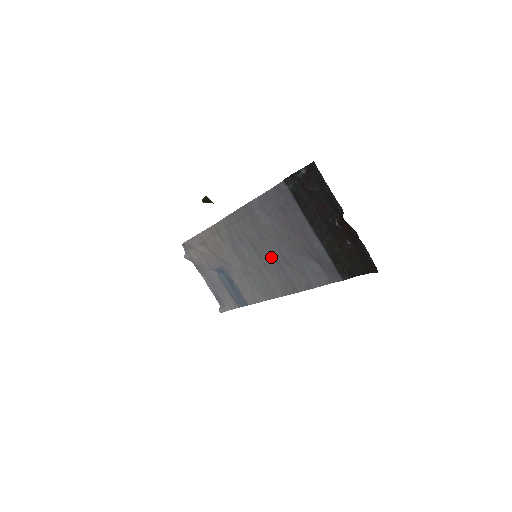
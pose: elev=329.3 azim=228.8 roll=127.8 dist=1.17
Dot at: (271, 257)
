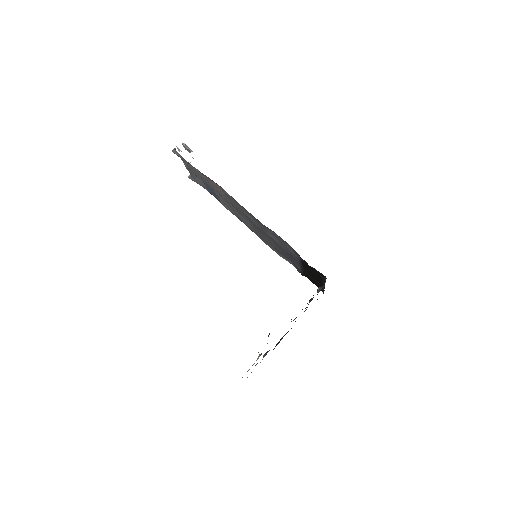
Dot at: (261, 232)
